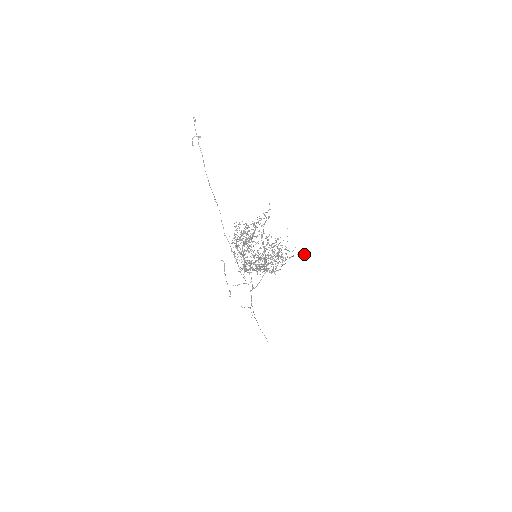
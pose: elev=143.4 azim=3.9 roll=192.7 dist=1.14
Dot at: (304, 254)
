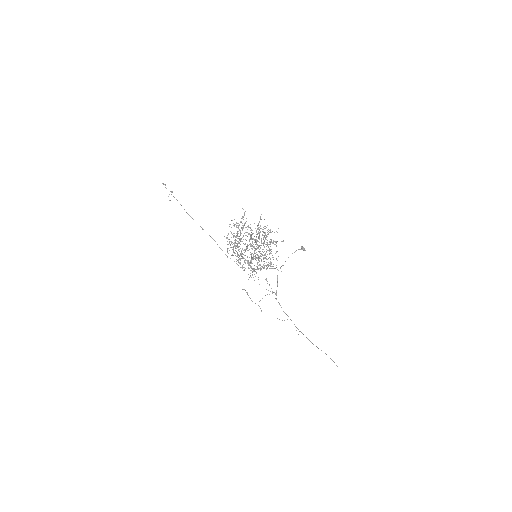
Dot at: (304, 249)
